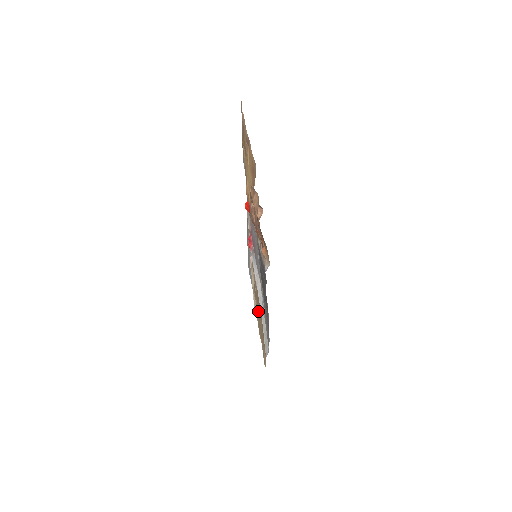
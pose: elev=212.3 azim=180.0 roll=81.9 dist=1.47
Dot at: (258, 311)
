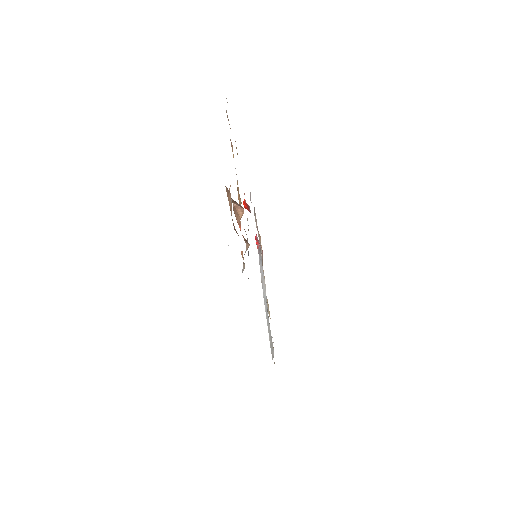
Dot at: occluded
